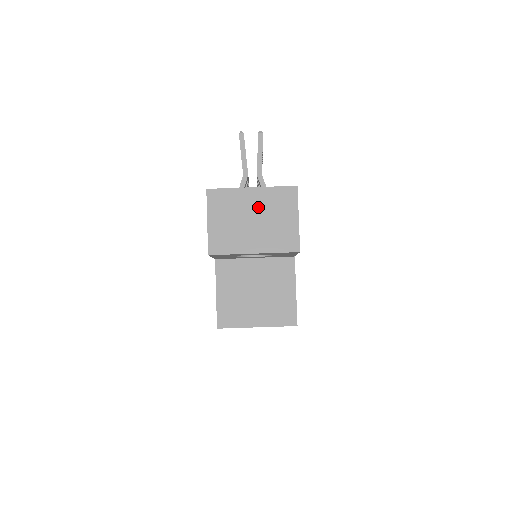
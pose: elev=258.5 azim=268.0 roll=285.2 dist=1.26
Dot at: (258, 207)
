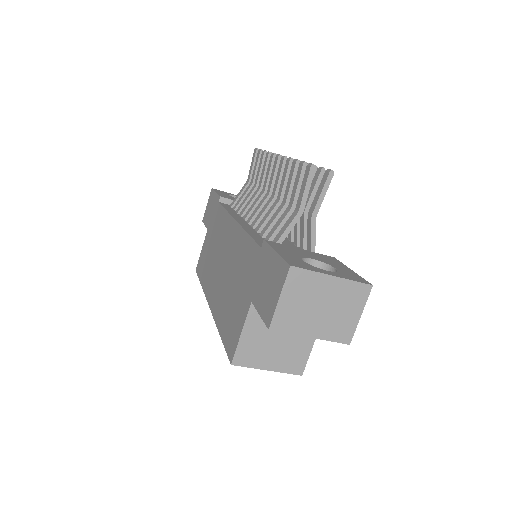
Dot at: (331, 296)
